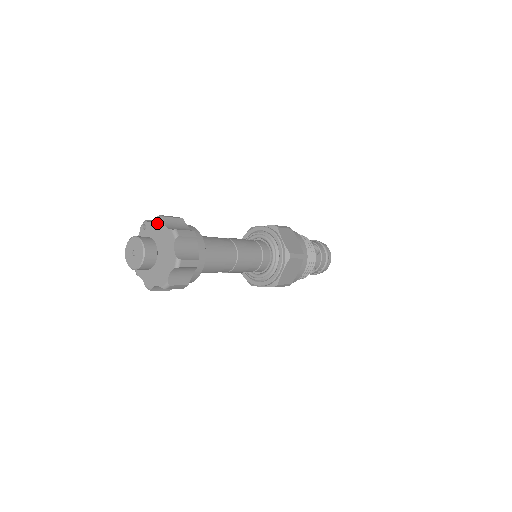
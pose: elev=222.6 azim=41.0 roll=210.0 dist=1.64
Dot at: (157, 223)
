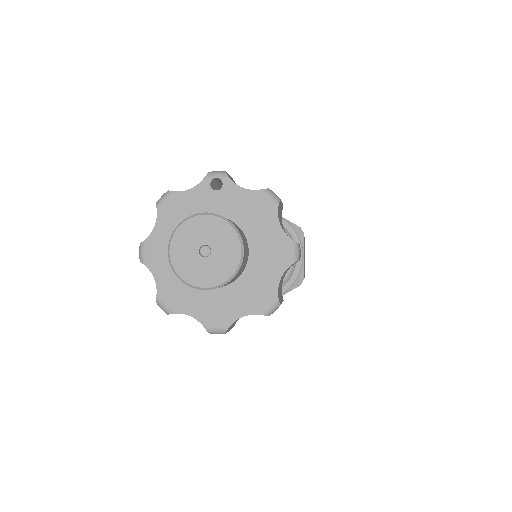
Dot at: (259, 202)
